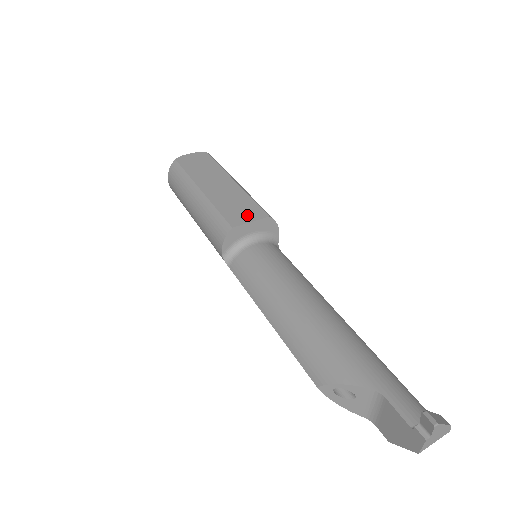
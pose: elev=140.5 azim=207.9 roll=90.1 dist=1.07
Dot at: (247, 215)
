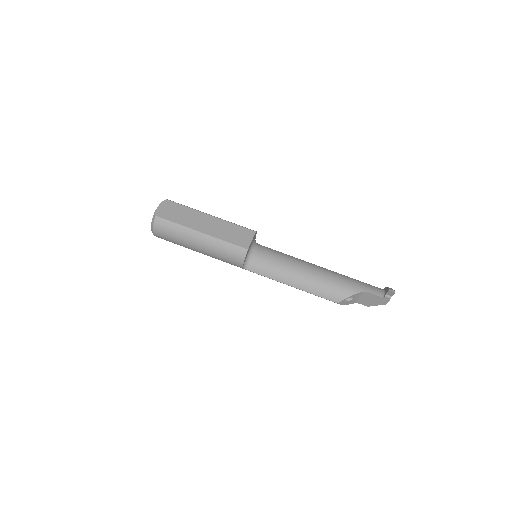
Dot at: (245, 237)
